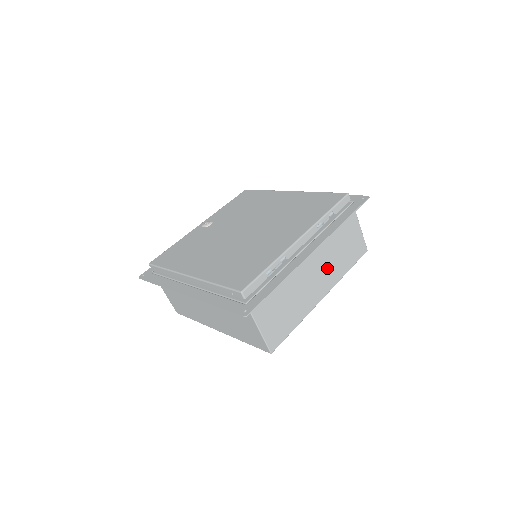
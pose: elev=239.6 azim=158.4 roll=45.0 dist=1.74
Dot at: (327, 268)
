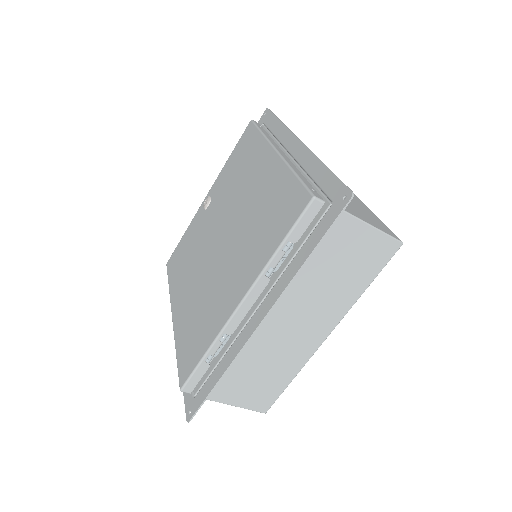
Dot at: (316, 307)
